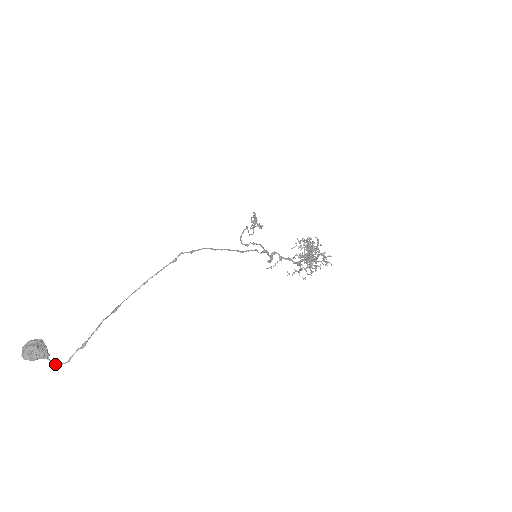
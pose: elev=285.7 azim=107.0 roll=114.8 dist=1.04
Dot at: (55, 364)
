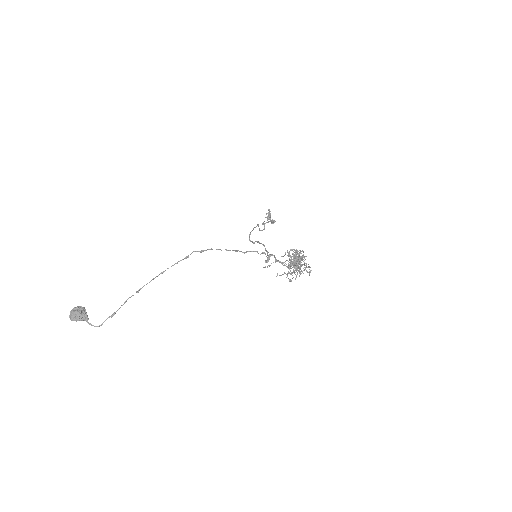
Dot at: occluded
